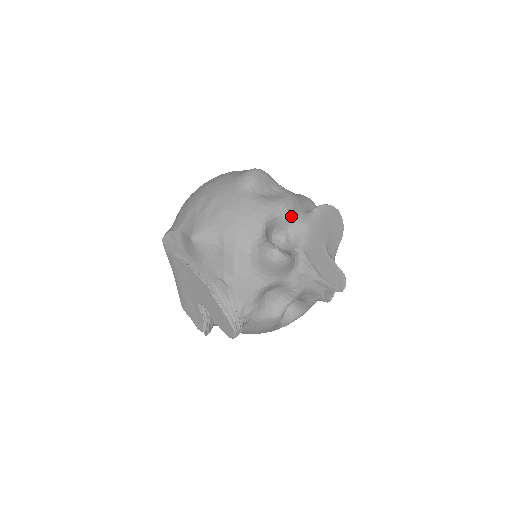
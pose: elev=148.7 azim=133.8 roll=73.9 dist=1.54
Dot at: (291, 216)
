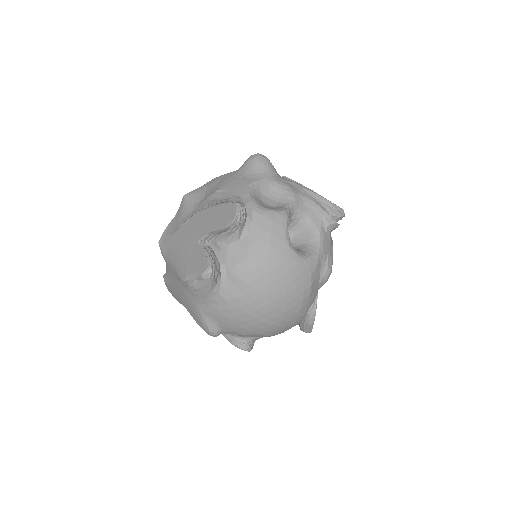
Dot at: occluded
